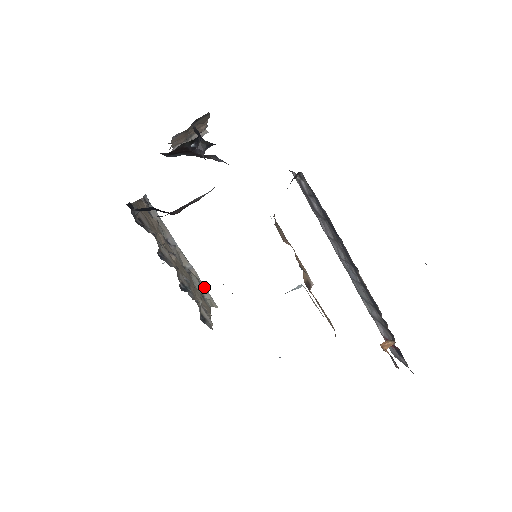
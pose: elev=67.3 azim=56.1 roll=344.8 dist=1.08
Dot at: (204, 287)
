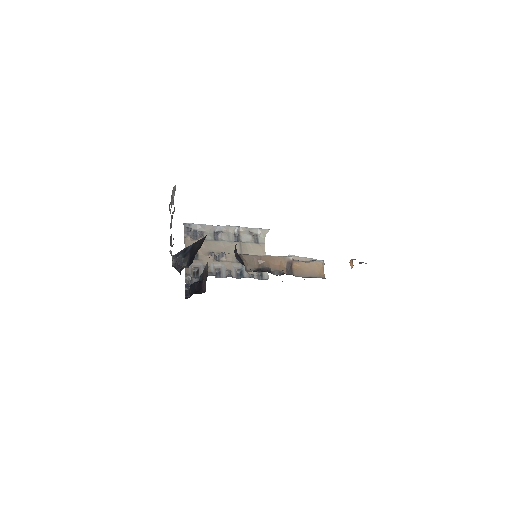
Dot at: (253, 229)
